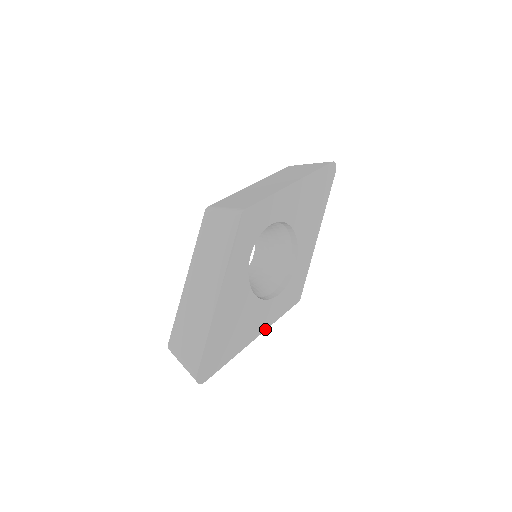
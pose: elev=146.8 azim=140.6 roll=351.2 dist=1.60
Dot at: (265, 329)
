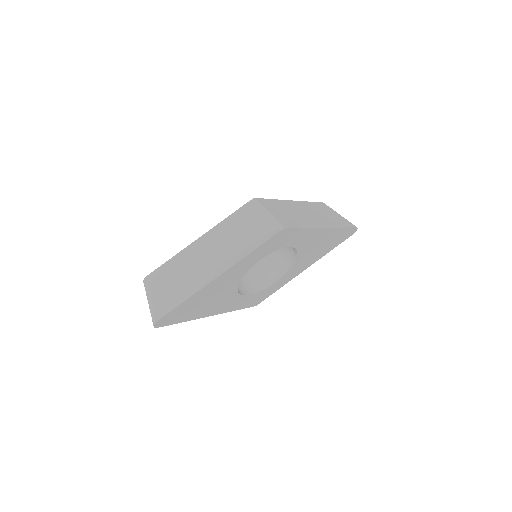
Dot at: (221, 313)
